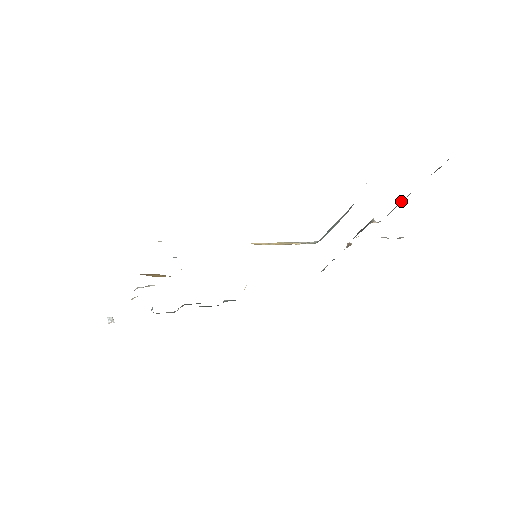
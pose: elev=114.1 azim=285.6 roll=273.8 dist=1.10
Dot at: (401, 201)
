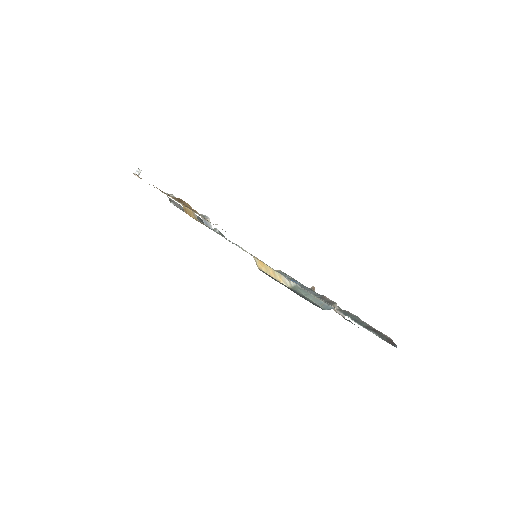
Dot at: (358, 319)
